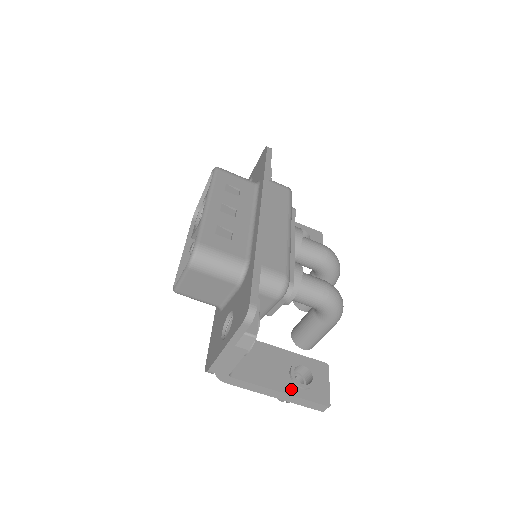
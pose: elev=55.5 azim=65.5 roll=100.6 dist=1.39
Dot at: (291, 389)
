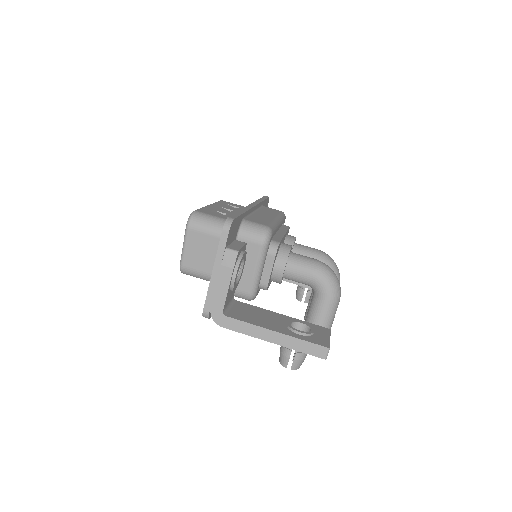
Dot at: (287, 332)
